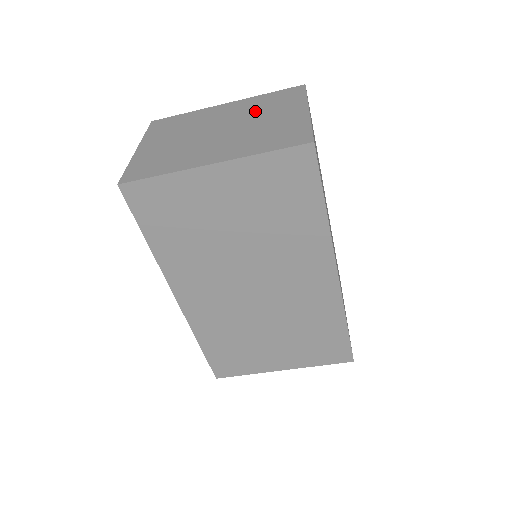
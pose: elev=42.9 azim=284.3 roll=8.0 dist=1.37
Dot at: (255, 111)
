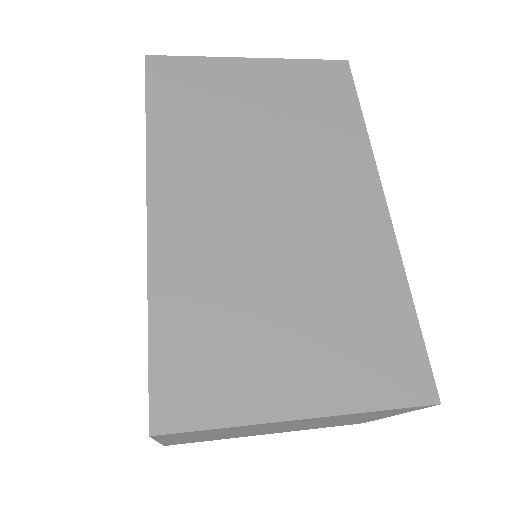
Dot at: occluded
